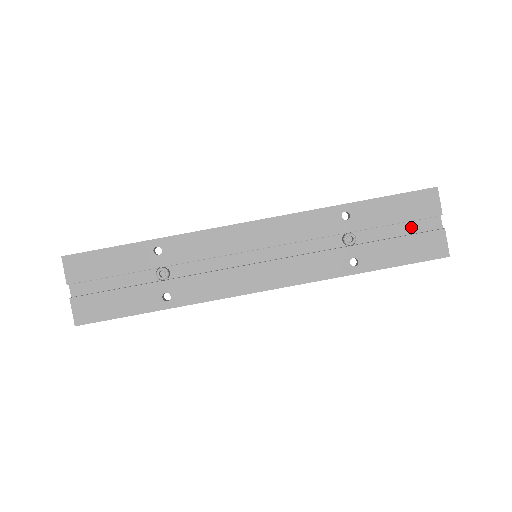
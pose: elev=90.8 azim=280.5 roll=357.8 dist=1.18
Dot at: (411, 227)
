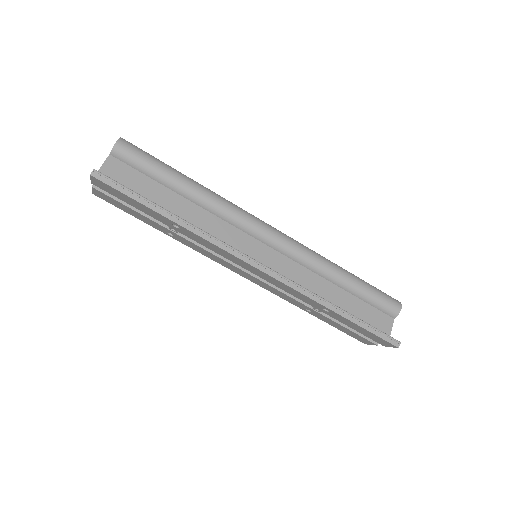
Dot at: occluded
